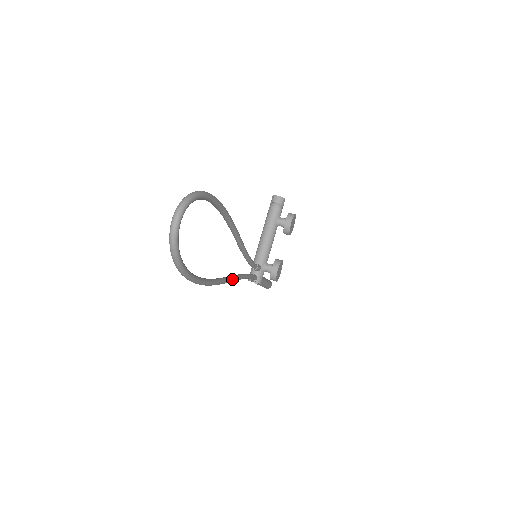
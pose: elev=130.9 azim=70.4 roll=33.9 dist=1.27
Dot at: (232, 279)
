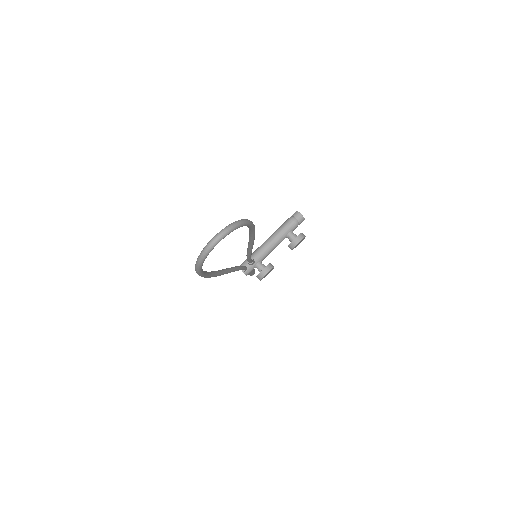
Dot at: (228, 272)
